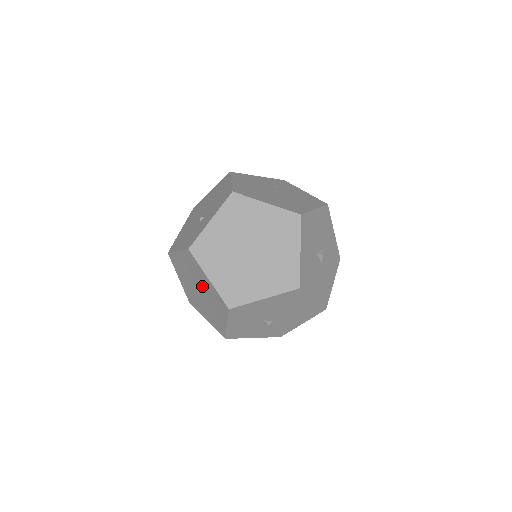
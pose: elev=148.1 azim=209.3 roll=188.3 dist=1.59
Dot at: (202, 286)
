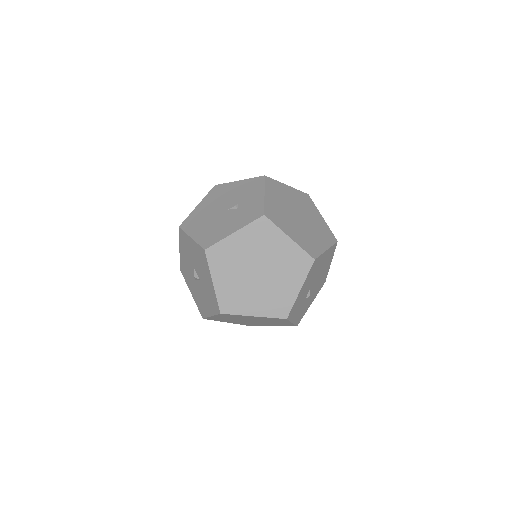
Dot at: (270, 258)
